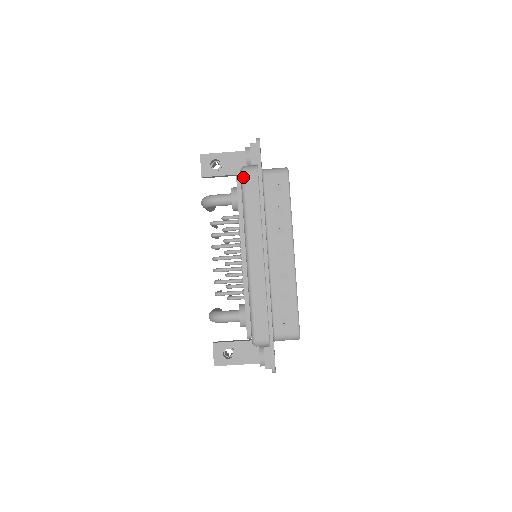
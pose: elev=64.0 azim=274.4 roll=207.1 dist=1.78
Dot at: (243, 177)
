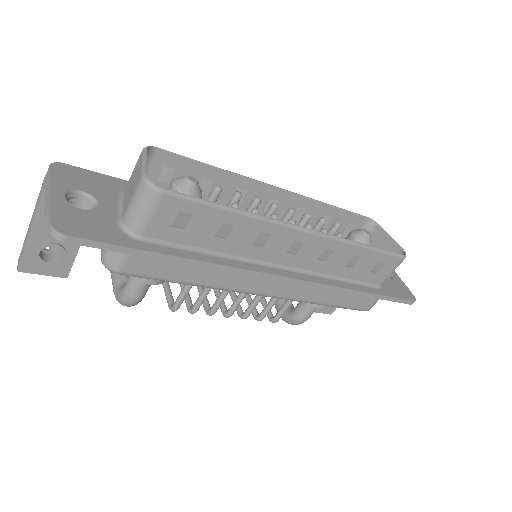
Dot at: (129, 275)
